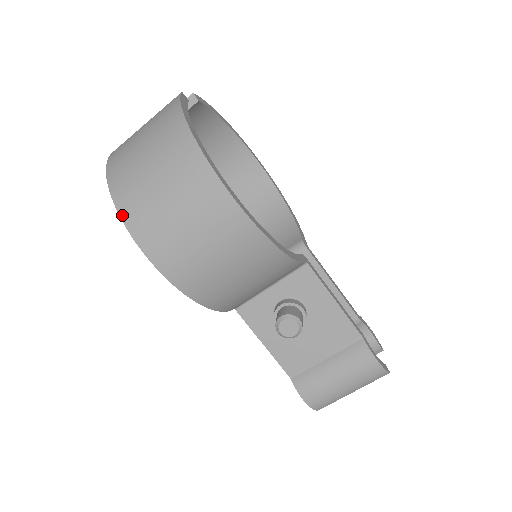
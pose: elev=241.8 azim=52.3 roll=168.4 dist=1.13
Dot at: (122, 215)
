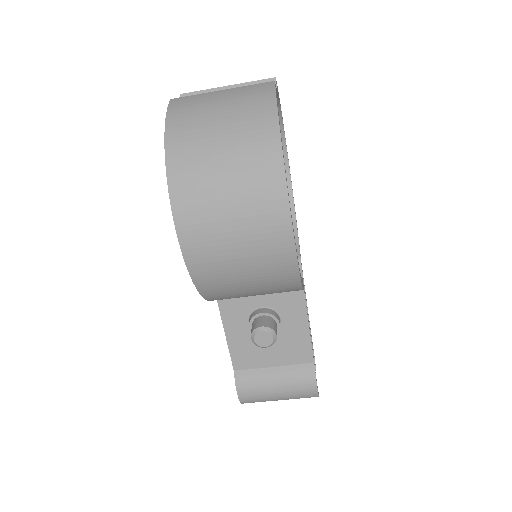
Dot at: (171, 186)
